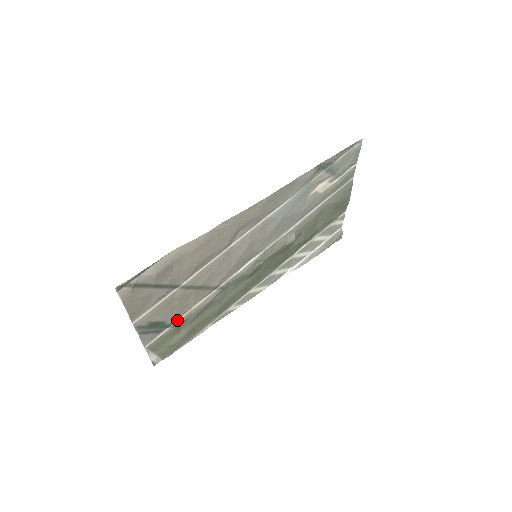
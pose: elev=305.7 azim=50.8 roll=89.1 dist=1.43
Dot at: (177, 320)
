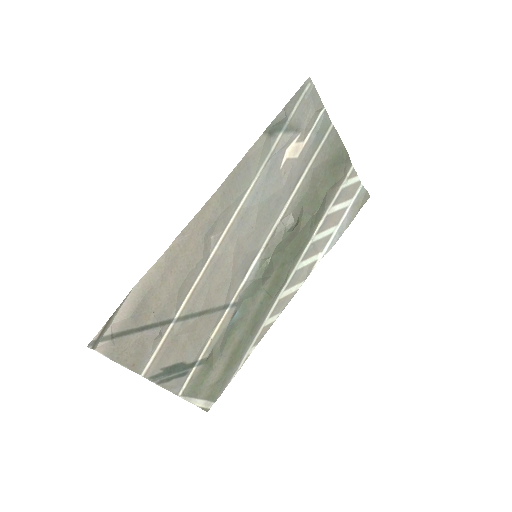
Dot at: (200, 356)
